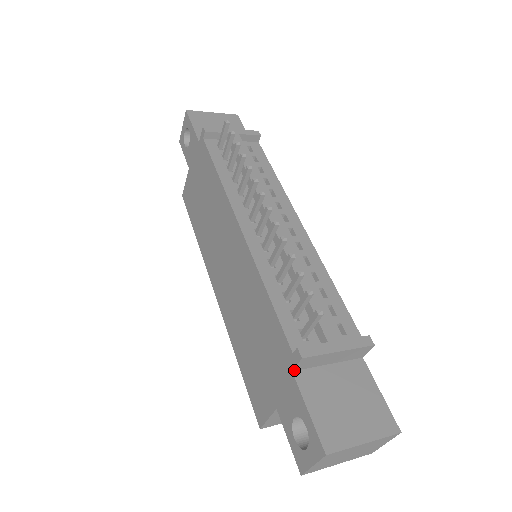
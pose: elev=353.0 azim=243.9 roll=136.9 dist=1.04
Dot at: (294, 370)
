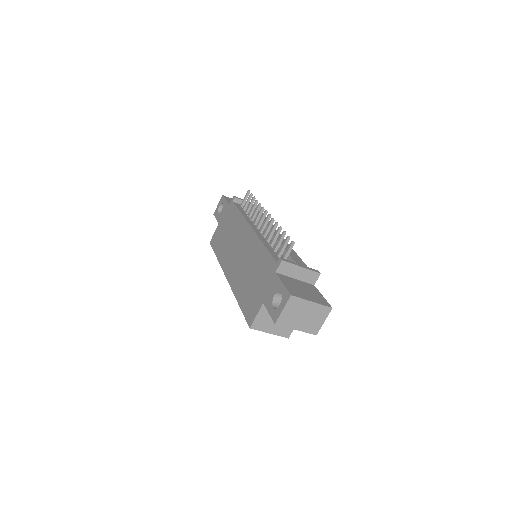
Dot at: (277, 272)
